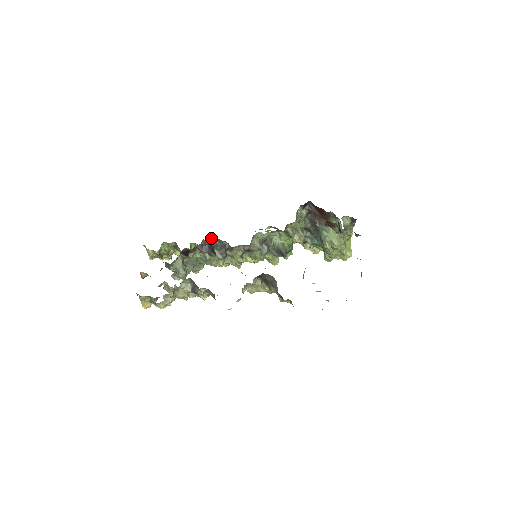
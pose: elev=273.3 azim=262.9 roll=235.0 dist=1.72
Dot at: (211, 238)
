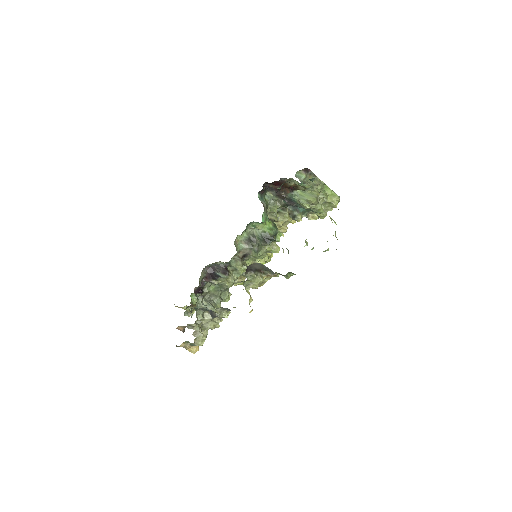
Dot at: (208, 267)
